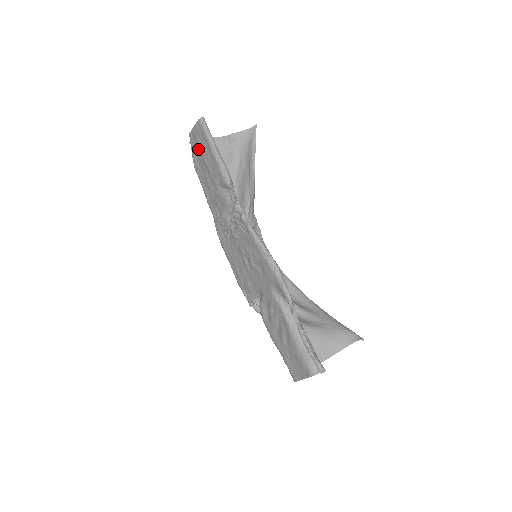
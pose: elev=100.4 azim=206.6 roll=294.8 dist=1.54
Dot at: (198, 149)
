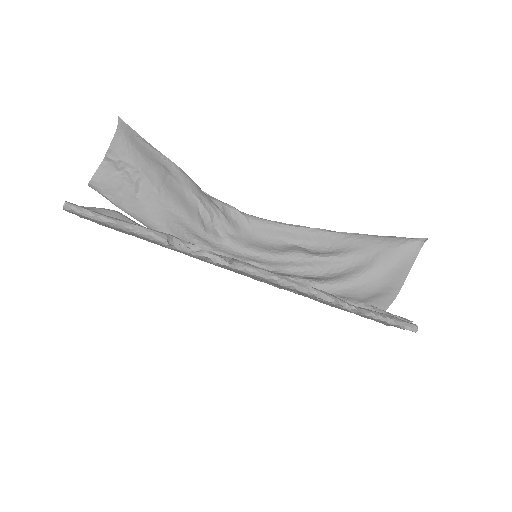
Dot at: occluded
